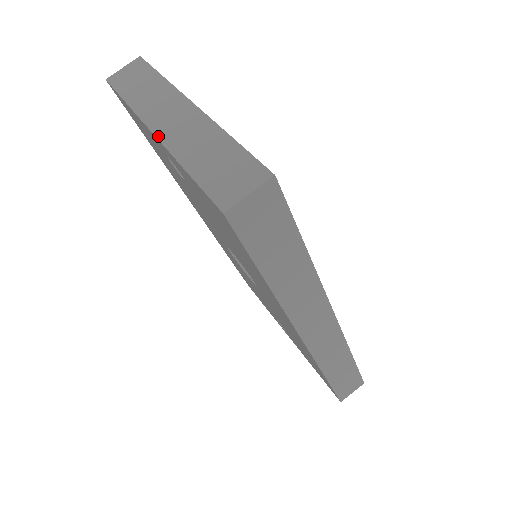
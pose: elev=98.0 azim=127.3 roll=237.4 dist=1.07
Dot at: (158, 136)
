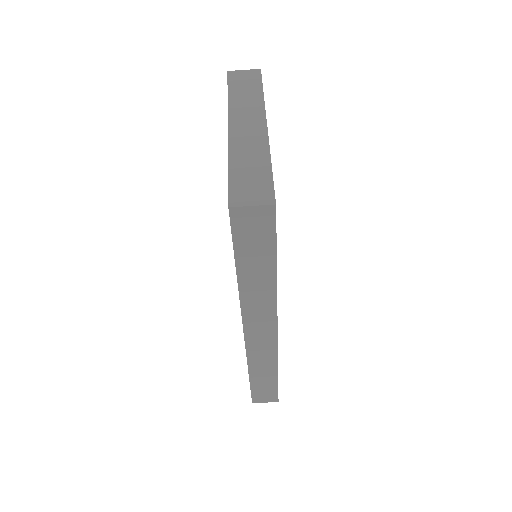
Dot at: (229, 133)
